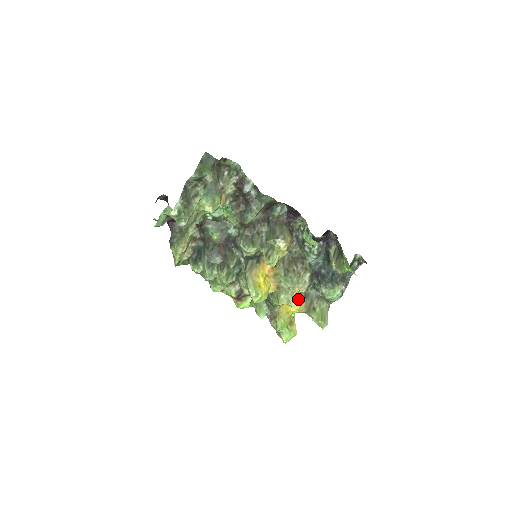
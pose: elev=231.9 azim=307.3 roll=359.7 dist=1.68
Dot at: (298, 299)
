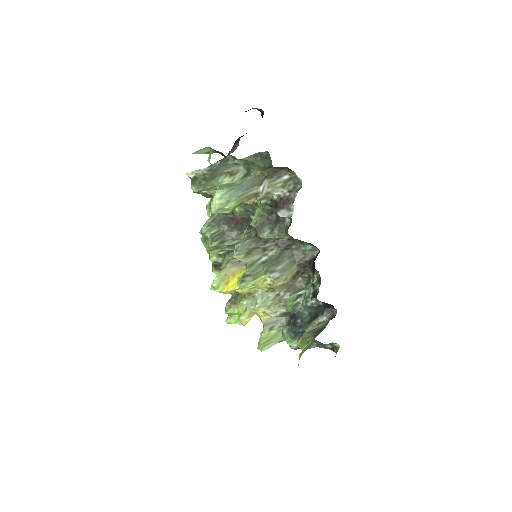
Dot at: occluded
